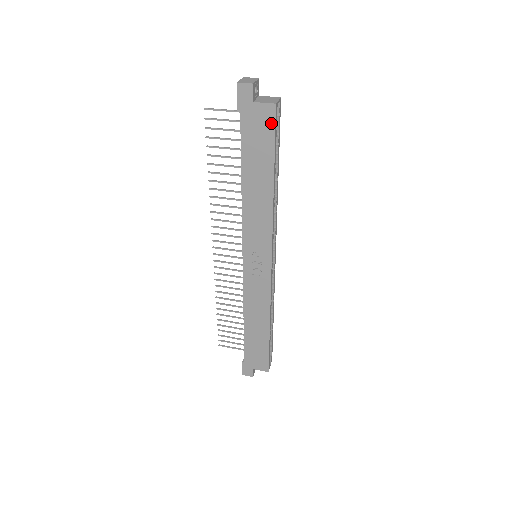
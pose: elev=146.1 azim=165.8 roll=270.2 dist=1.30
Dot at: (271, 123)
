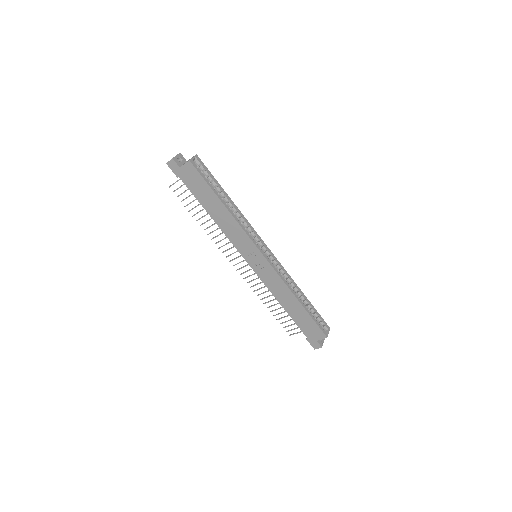
Dot at: (195, 172)
